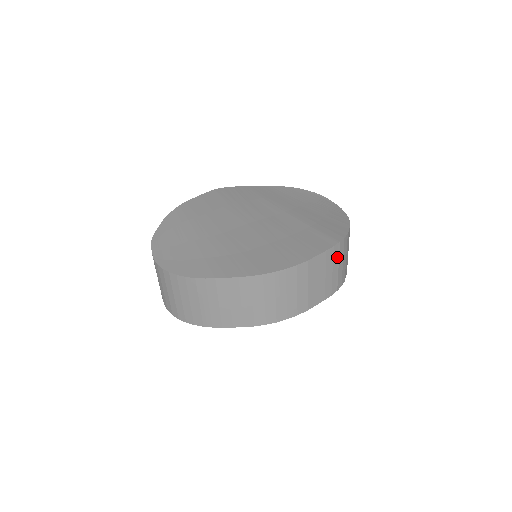
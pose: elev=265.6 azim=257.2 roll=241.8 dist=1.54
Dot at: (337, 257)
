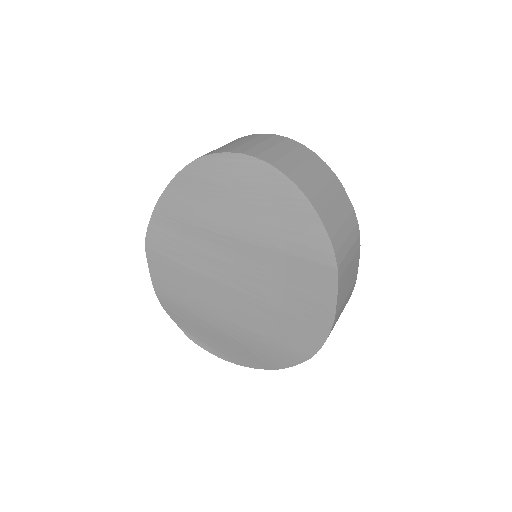
Dot at: (344, 261)
